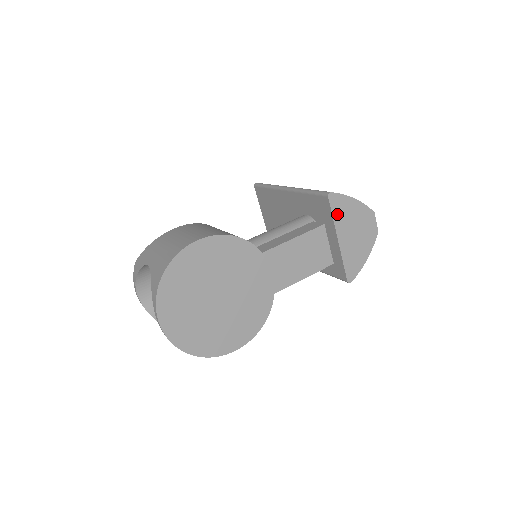
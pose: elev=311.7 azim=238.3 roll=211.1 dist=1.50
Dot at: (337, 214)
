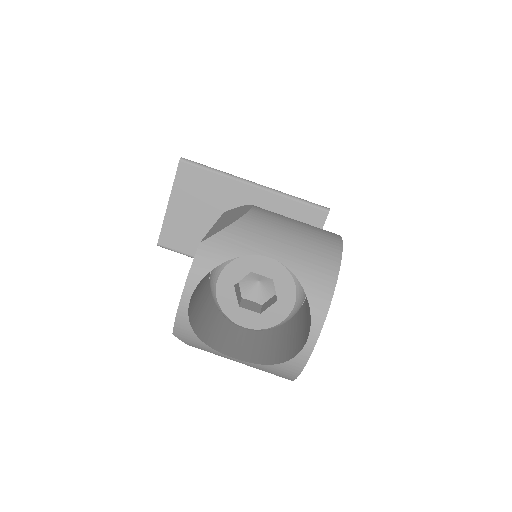
Dot at: occluded
